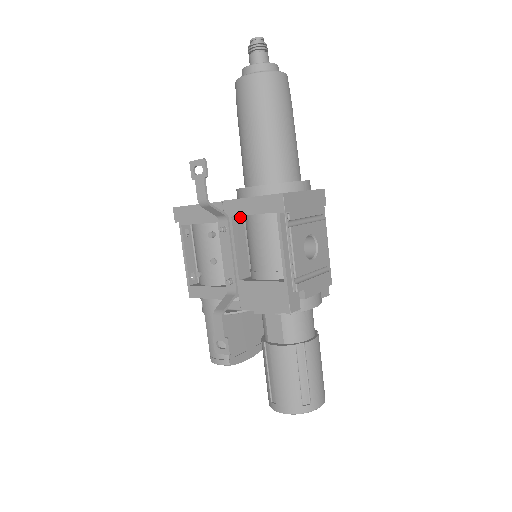
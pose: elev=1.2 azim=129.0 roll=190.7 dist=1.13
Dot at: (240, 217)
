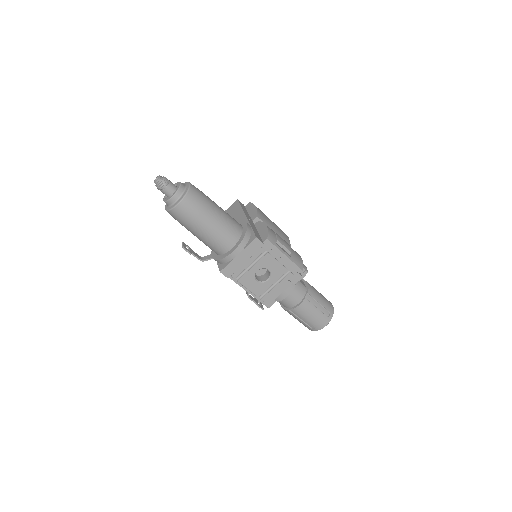
Dot at: occluded
